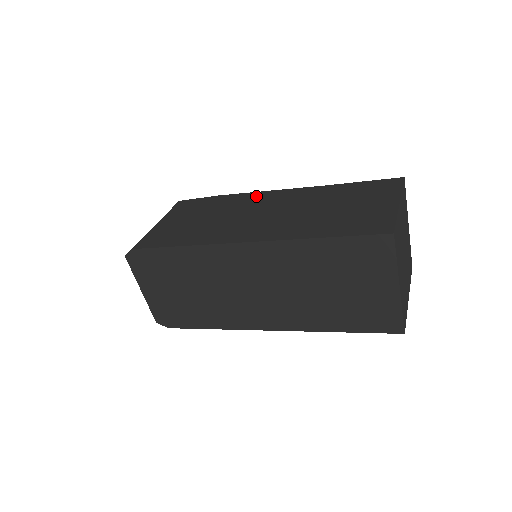
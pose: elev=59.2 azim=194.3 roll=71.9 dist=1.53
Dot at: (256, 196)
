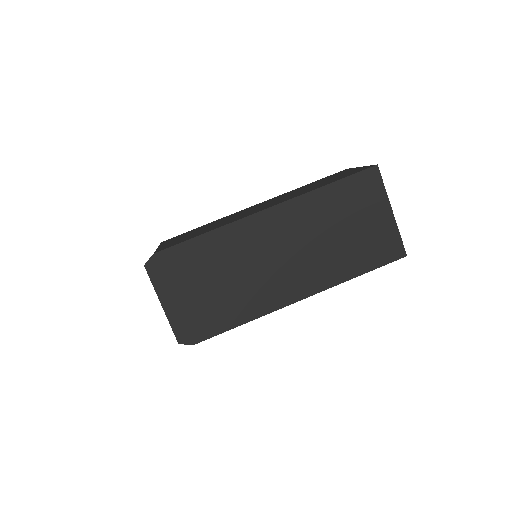
Dot at: (238, 212)
